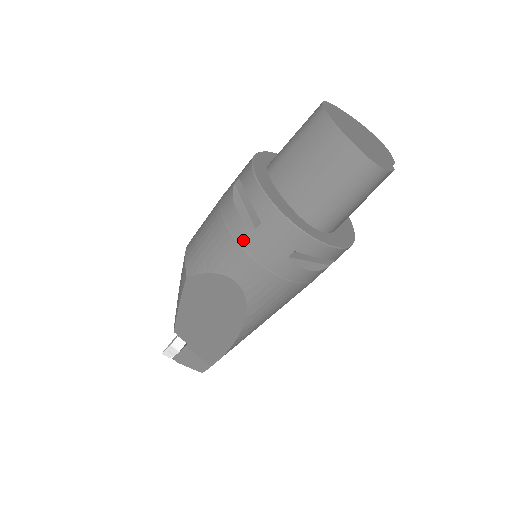
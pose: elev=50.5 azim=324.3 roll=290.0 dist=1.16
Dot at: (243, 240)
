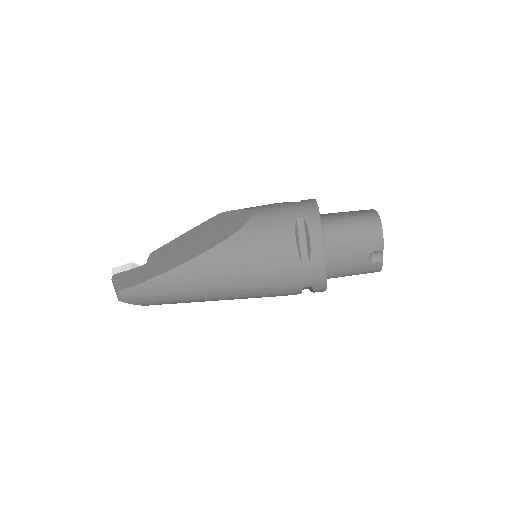
Dot at: (281, 204)
